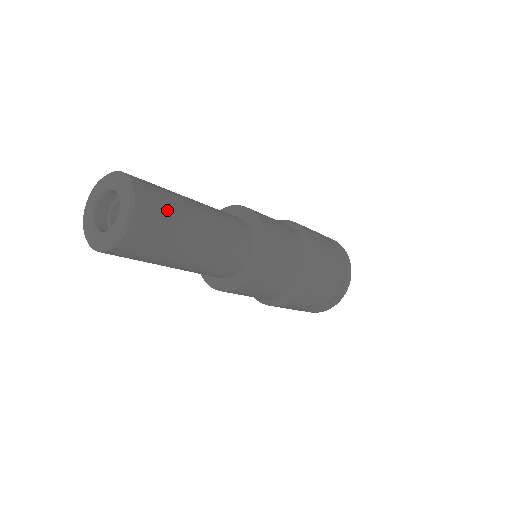
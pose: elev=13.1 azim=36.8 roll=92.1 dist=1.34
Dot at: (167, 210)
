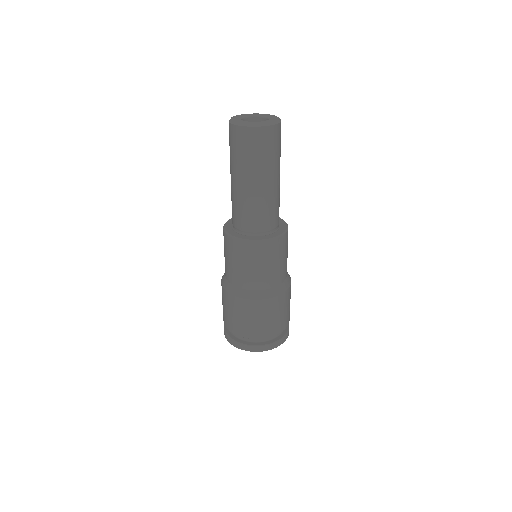
Dot at: occluded
